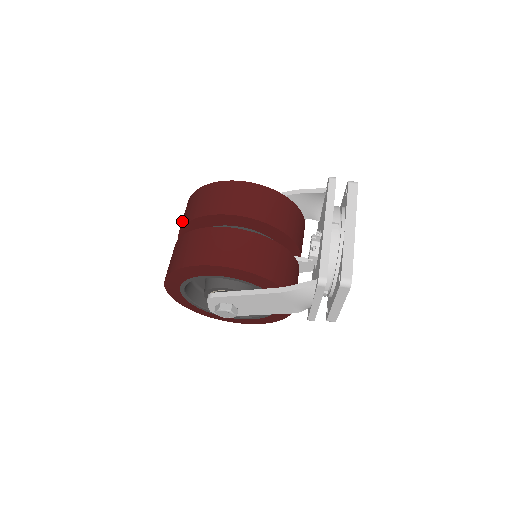
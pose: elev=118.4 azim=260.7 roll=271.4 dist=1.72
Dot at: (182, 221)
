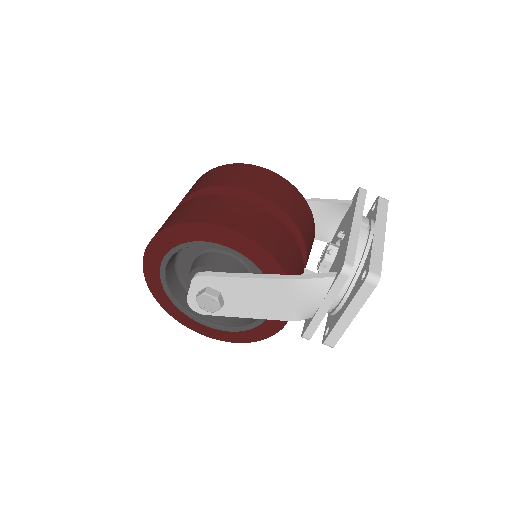
Dot at: (185, 195)
